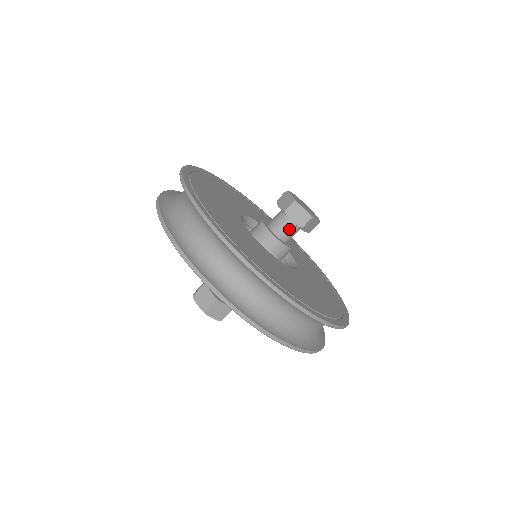
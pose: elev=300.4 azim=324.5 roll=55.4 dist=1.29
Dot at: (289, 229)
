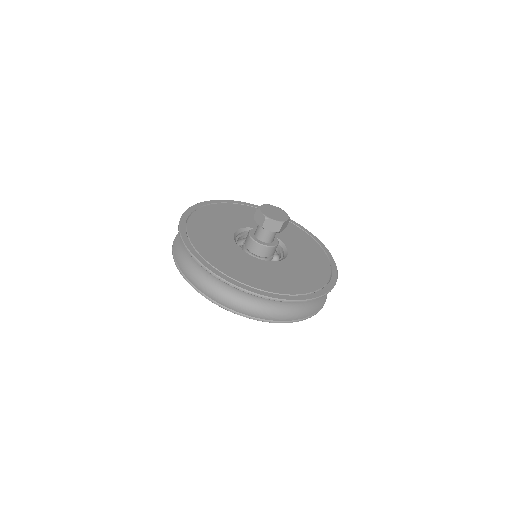
Dot at: (270, 234)
